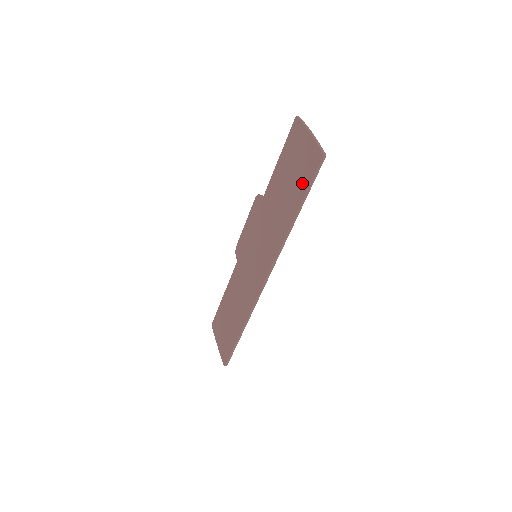
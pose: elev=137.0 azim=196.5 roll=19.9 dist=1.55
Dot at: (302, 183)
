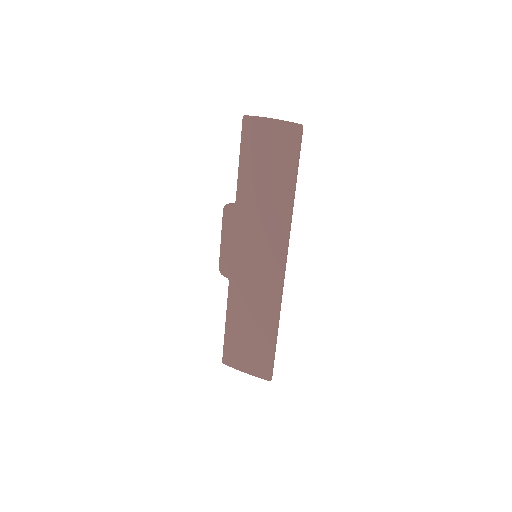
Dot at: (287, 160)
